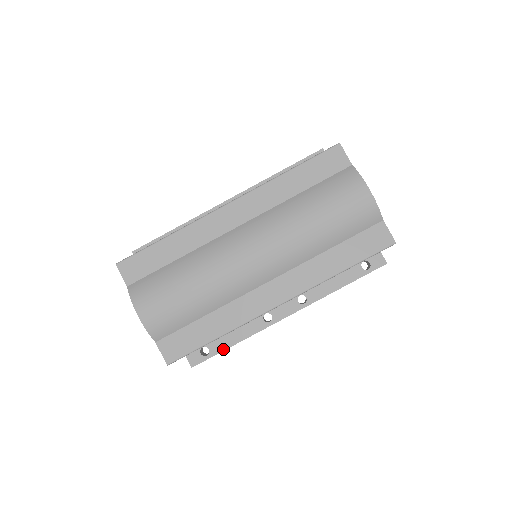
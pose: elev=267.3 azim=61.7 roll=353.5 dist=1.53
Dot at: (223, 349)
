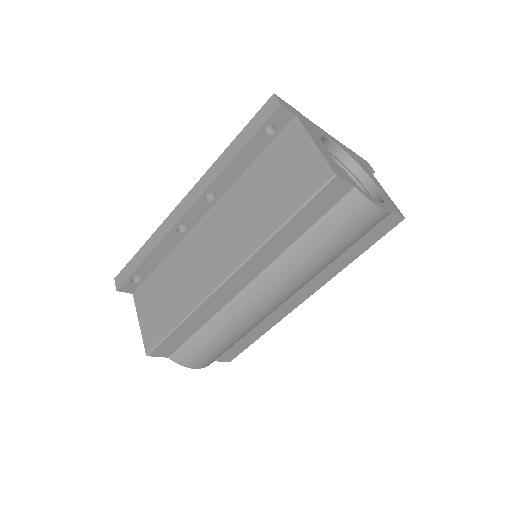
Dot at: occluded
